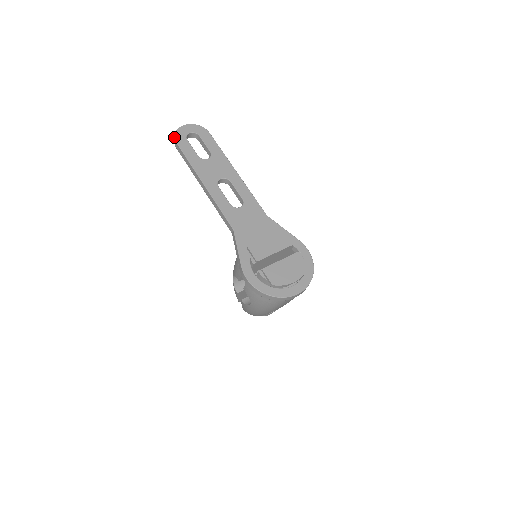
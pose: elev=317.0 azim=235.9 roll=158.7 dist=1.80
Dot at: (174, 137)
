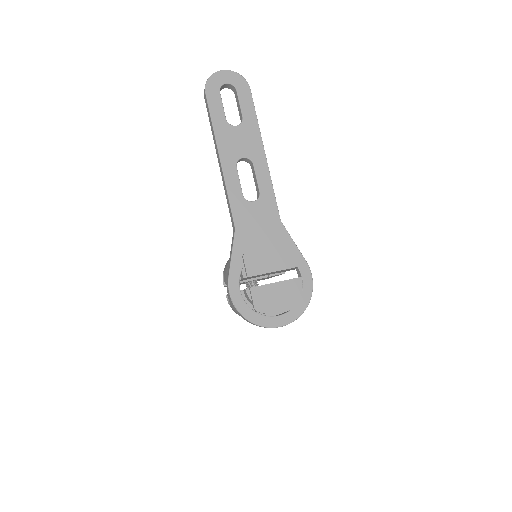
Dot at: (205, 84)
